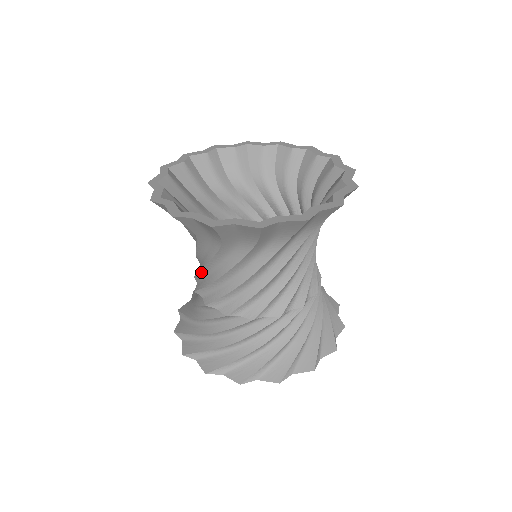
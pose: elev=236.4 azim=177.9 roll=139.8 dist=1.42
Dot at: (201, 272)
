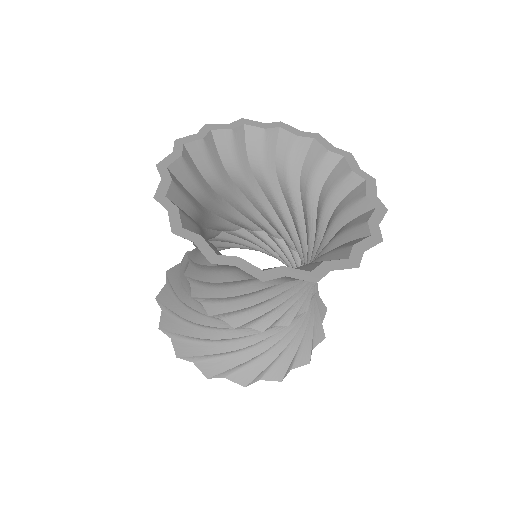
Dot at: (223, 298)
